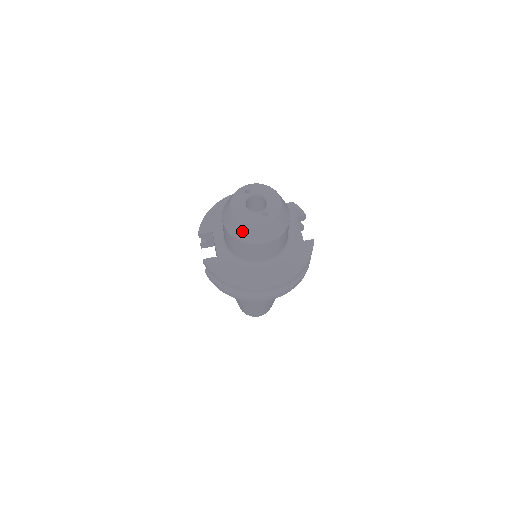
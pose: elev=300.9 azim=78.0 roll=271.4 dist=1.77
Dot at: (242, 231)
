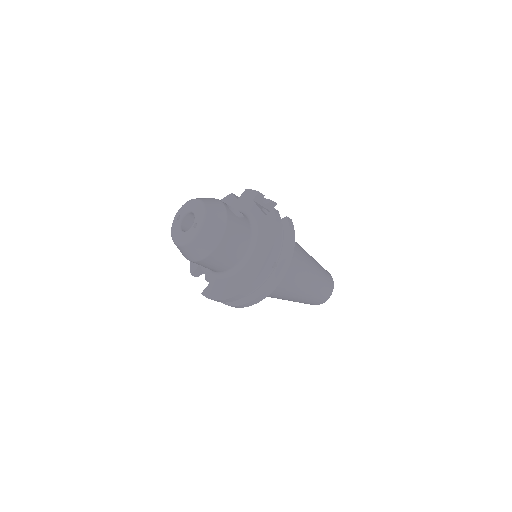
Dot at: (191, 253)
